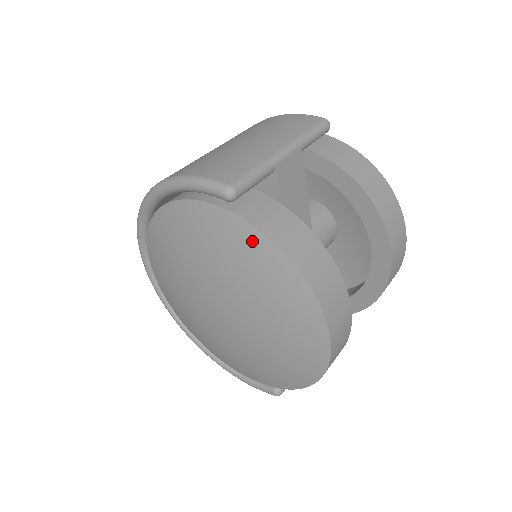
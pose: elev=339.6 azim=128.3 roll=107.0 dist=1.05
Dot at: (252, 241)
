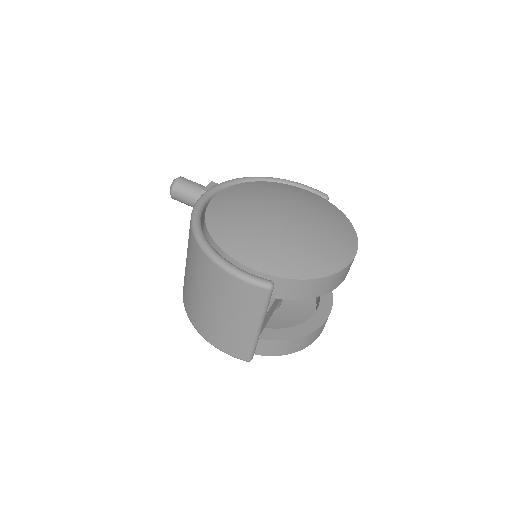
Dot at: occluded
